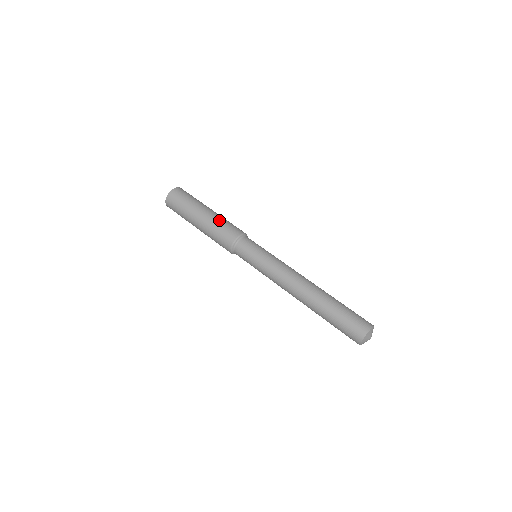
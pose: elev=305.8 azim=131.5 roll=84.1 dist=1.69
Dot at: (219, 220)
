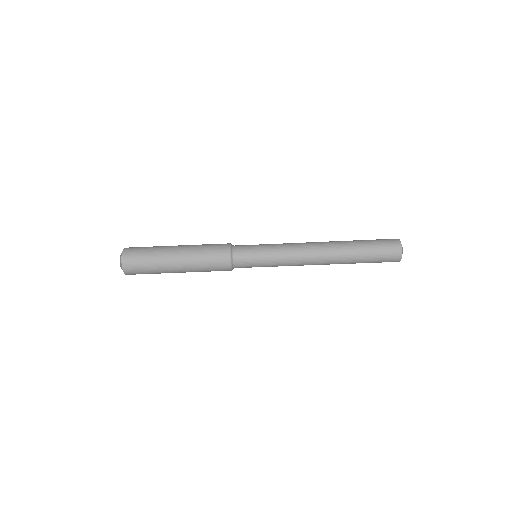
Dot at: (198, 268)
